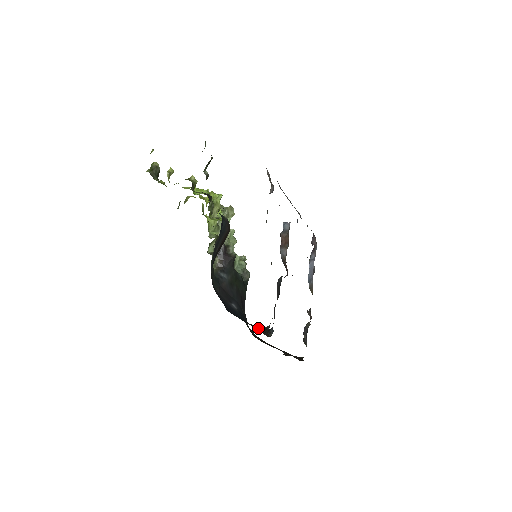
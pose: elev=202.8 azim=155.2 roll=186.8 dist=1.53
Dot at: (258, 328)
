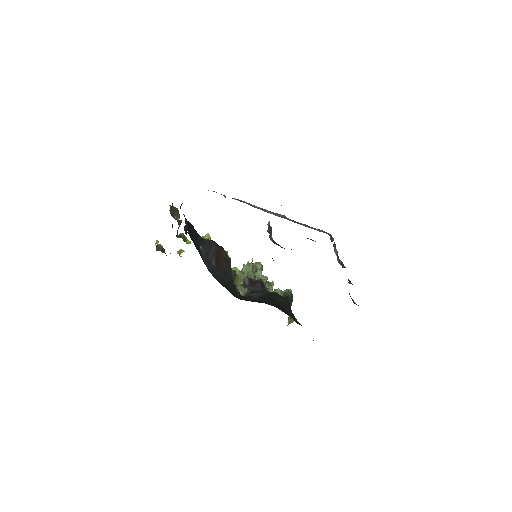
Dot at: occluded
